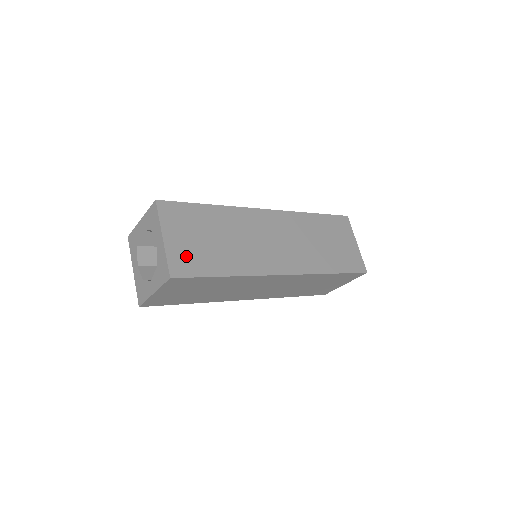
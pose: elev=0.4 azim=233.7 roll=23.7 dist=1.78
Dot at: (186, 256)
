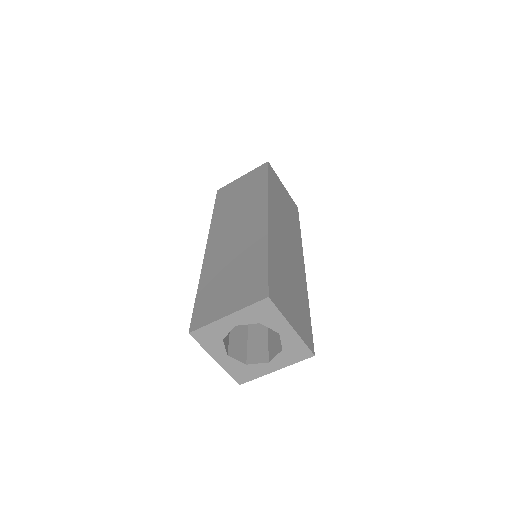
Dot at: (302, 325)
